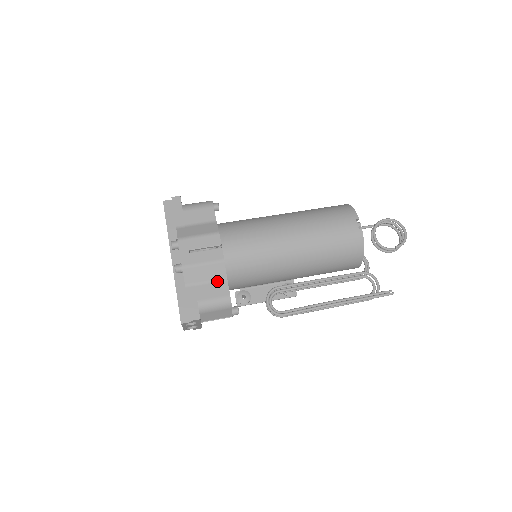
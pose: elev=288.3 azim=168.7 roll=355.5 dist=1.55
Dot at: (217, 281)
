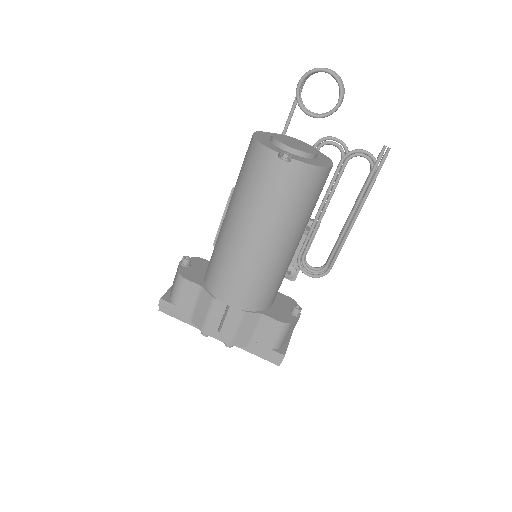
Dot at: (259, 323)
